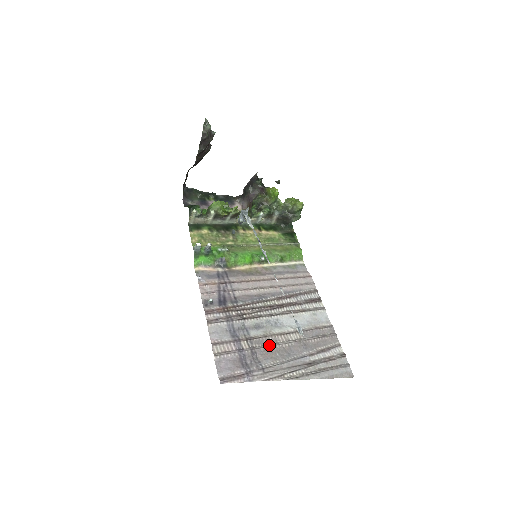
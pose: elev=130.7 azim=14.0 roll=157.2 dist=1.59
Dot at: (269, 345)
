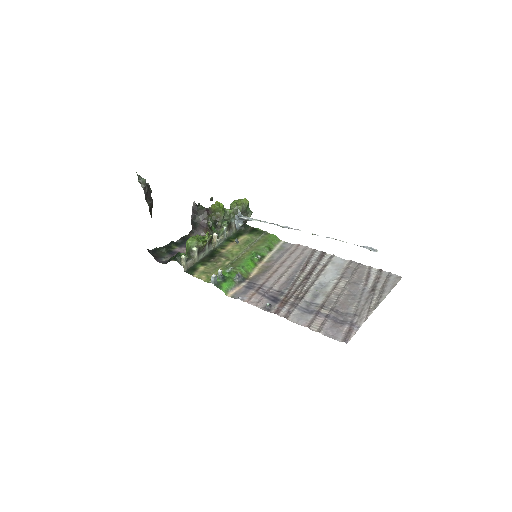
Dot at: (338, 299)
